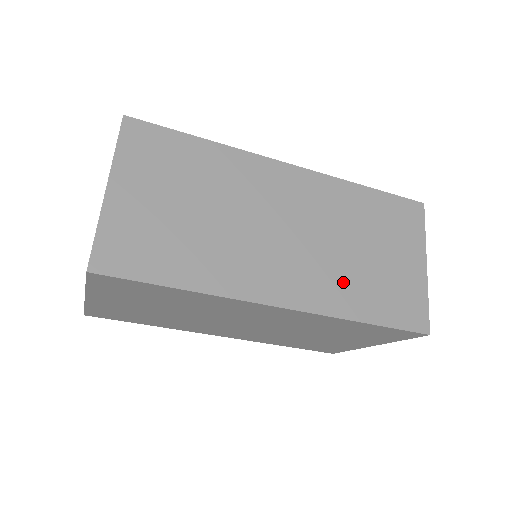
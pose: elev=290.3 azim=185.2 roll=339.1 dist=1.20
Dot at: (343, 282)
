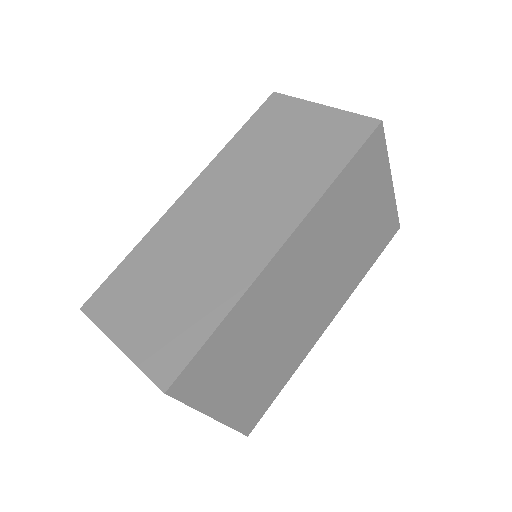
Dot at: (294, 183)
